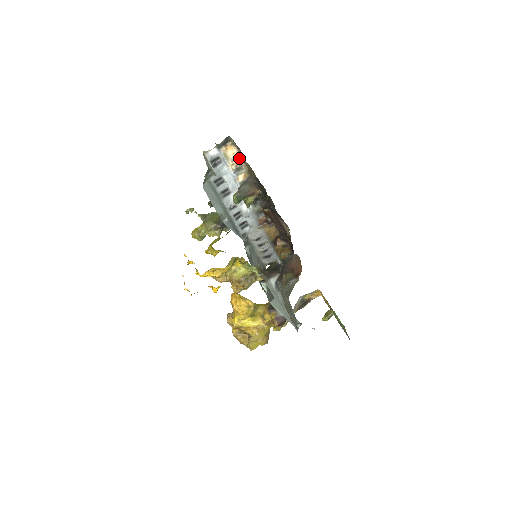
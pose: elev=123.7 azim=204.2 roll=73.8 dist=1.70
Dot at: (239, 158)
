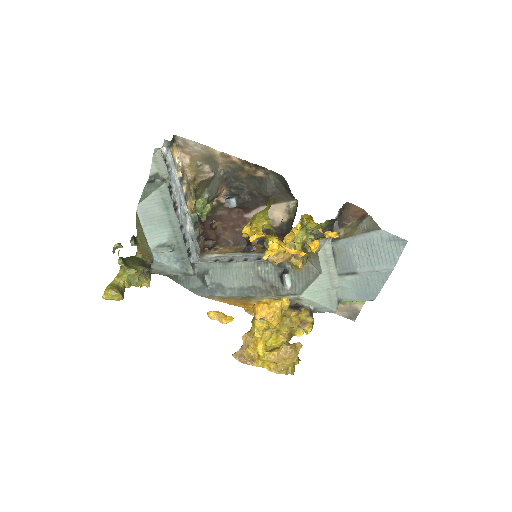
Dot at: (181, 165)
